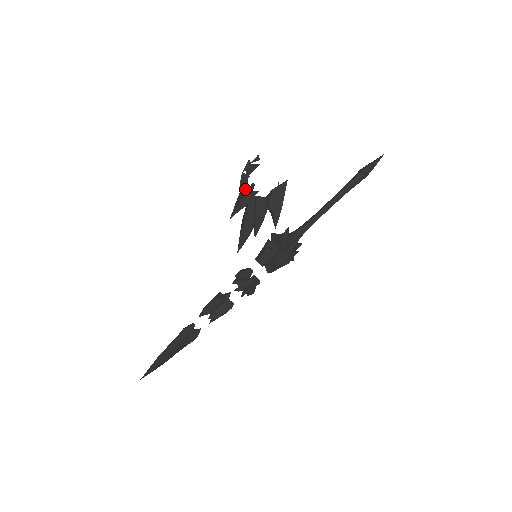
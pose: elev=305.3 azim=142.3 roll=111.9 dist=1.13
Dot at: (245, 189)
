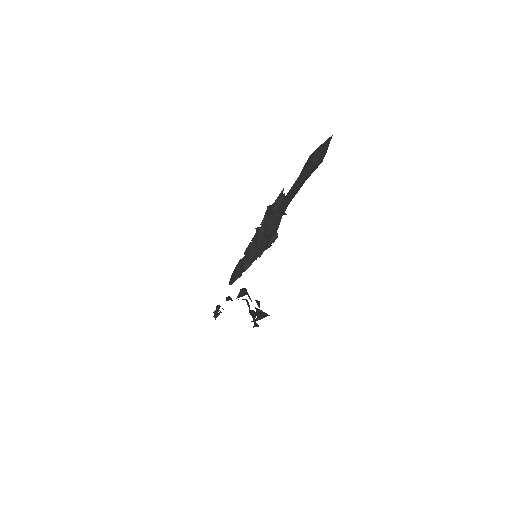
Dot at: occluded
